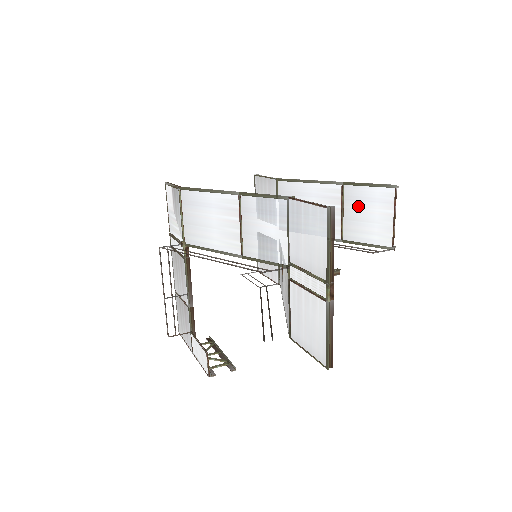
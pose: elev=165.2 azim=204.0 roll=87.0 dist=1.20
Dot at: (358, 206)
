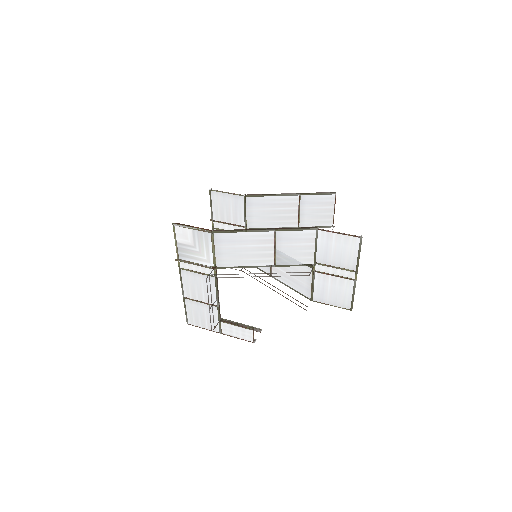
Dot at: (311, 207)
